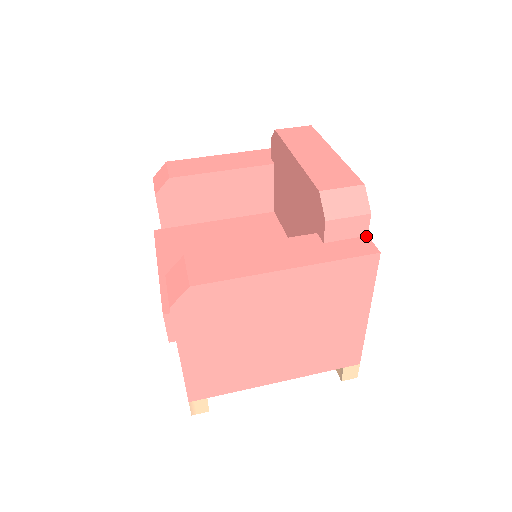
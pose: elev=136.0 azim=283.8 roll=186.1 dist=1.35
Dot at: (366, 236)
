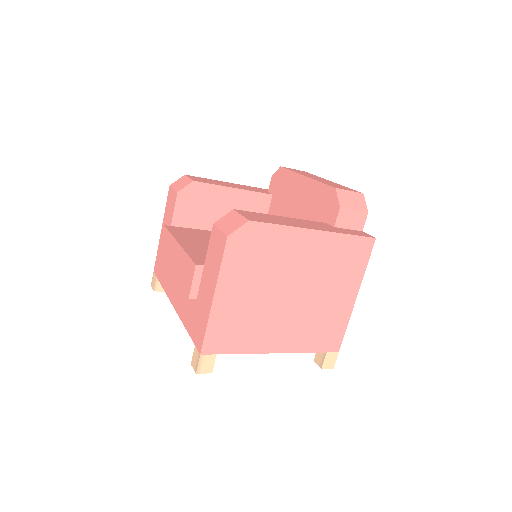
Dot at: (361, 231)
